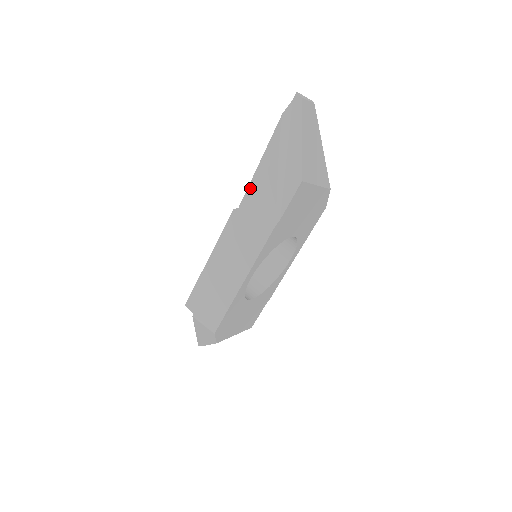
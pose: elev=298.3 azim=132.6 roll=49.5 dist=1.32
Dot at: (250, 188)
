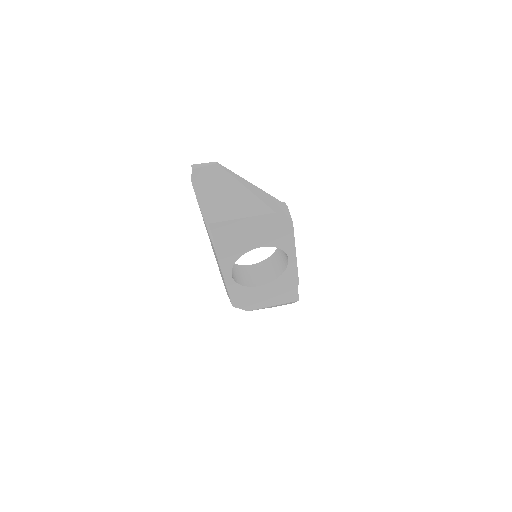
Dot at: occluded
